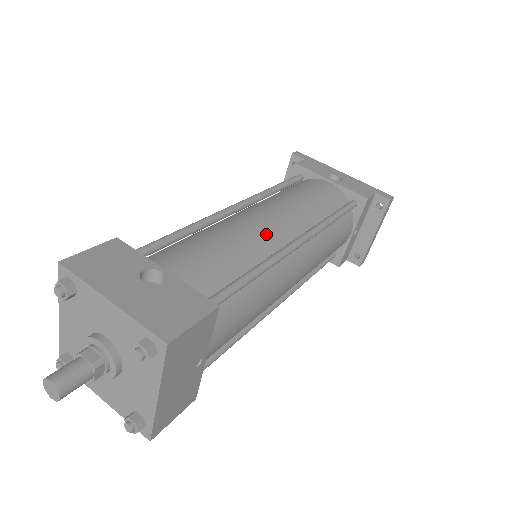
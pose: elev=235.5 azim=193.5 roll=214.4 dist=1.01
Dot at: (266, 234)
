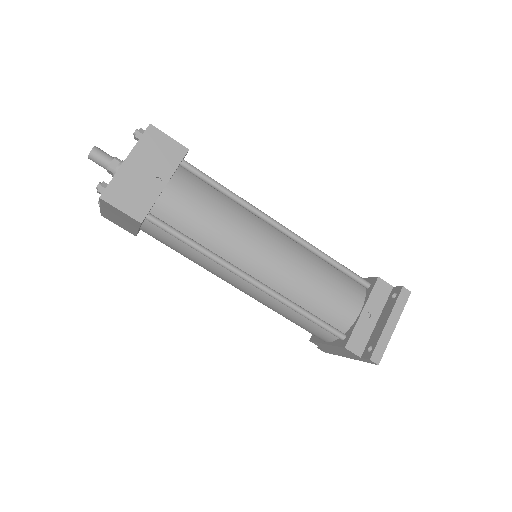
Dot at: occluded
